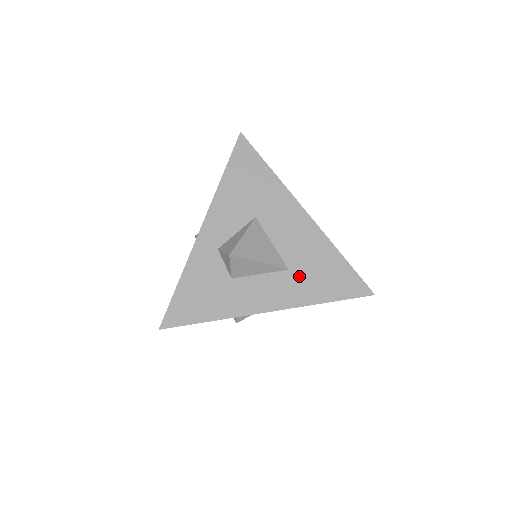
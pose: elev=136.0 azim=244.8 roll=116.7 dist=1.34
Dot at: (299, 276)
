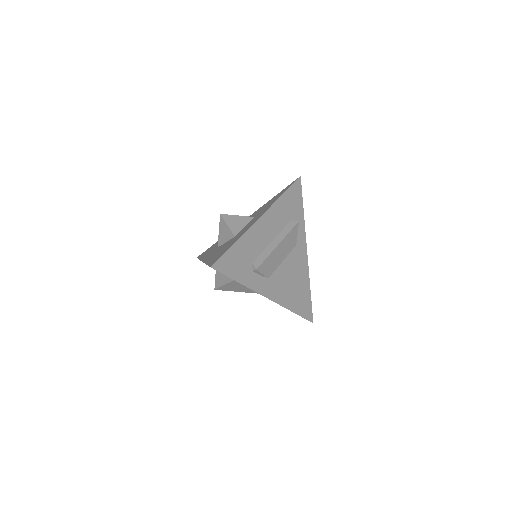
Dot at: occluded
